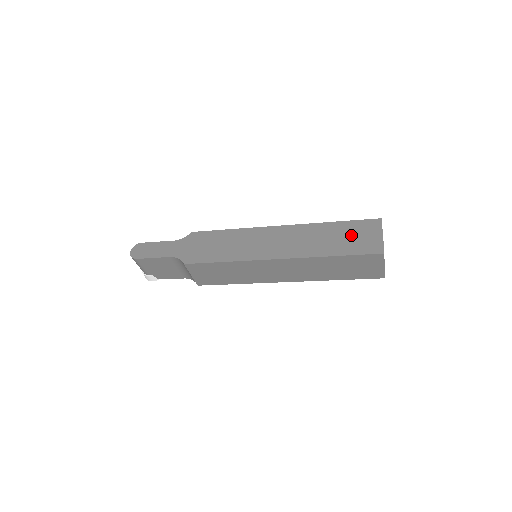
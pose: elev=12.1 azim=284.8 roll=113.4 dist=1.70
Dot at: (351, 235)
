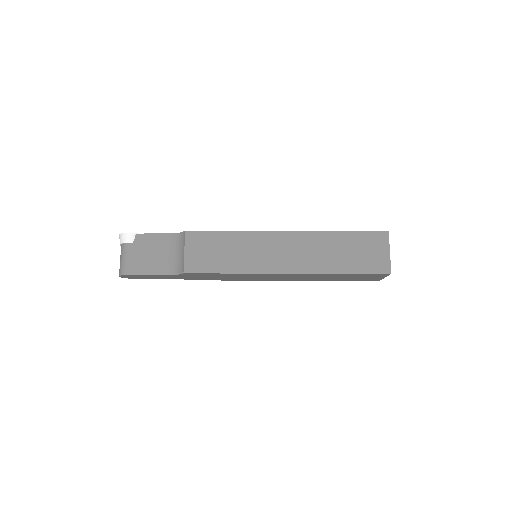
Dot at: (356, 277)
